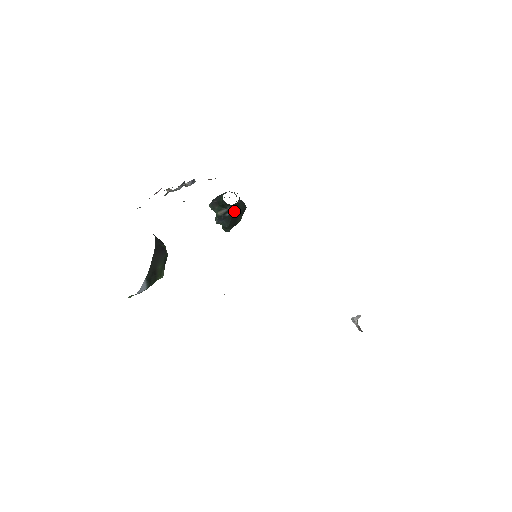
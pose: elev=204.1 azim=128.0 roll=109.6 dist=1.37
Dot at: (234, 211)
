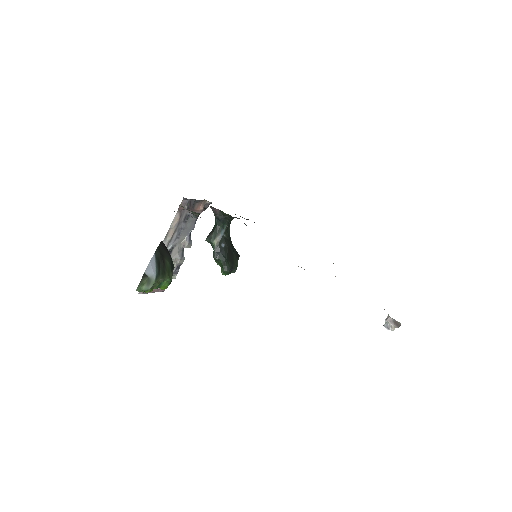
Dot at: (228, 245)
